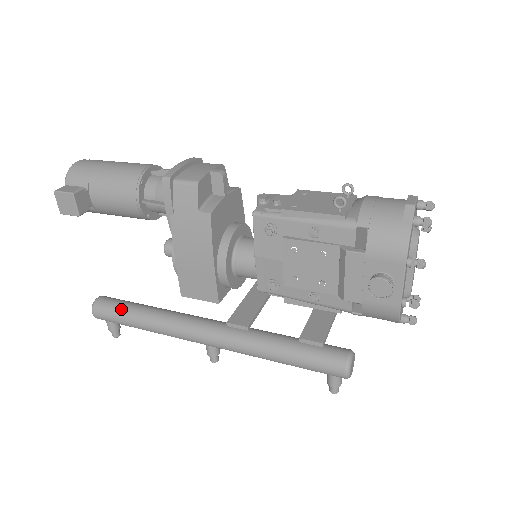
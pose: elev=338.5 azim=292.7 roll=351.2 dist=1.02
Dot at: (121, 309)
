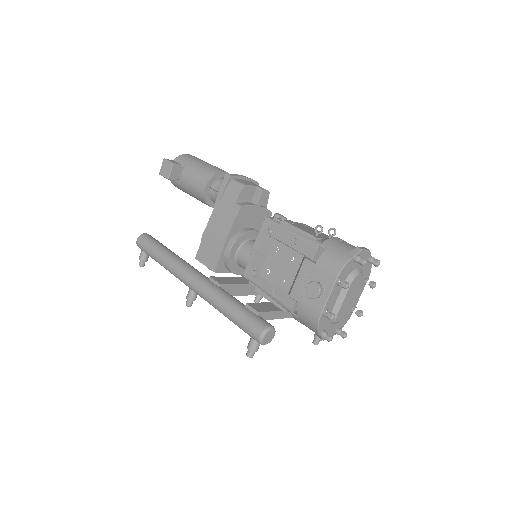
Dot at: (155, 244)
